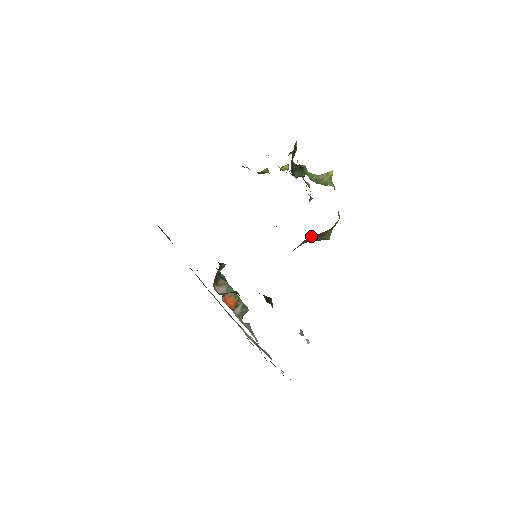
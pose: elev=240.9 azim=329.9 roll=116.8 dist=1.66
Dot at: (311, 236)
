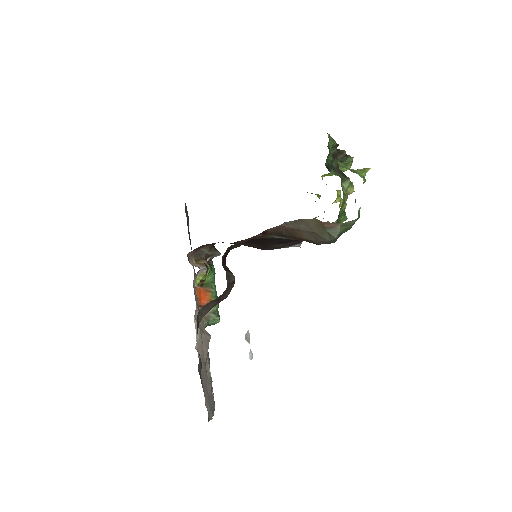
Dot at: (312, 219)
